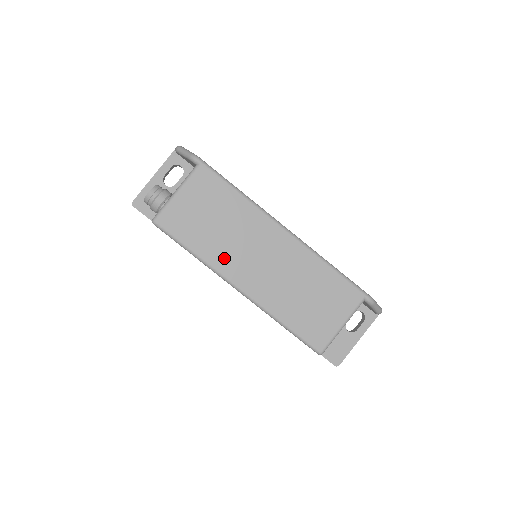
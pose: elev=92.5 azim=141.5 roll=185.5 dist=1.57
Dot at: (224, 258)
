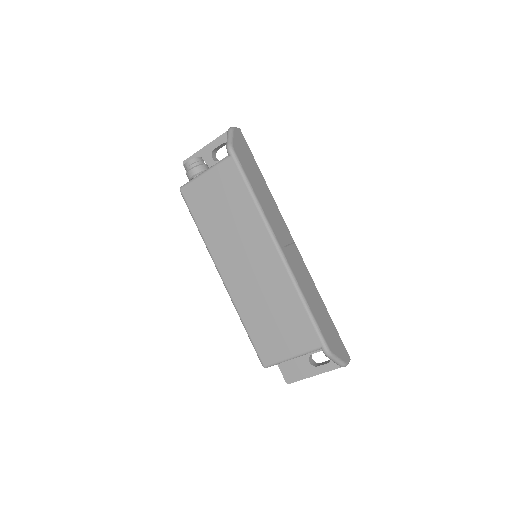
Dot at: (220, 247)
